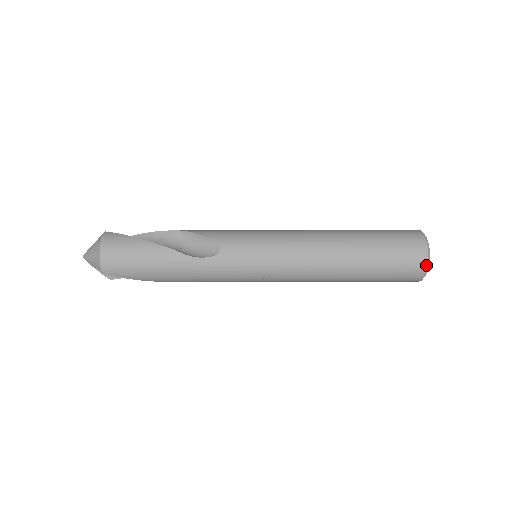
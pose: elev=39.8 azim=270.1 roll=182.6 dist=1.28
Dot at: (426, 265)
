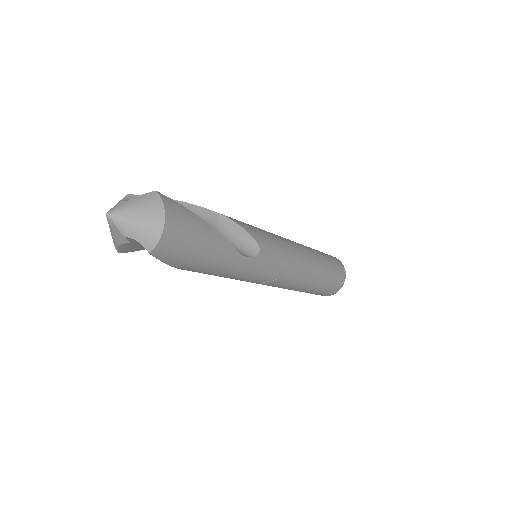
Dot at: occluded
